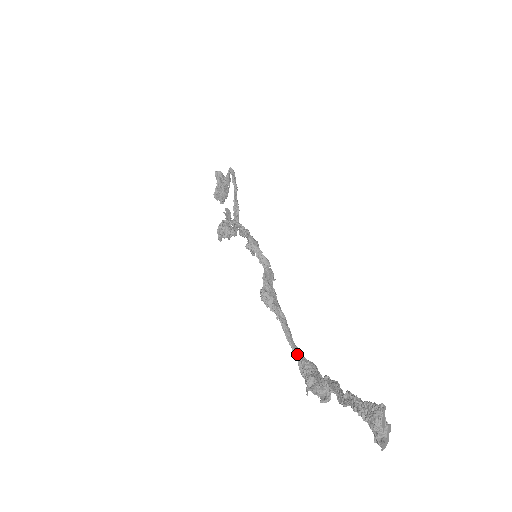
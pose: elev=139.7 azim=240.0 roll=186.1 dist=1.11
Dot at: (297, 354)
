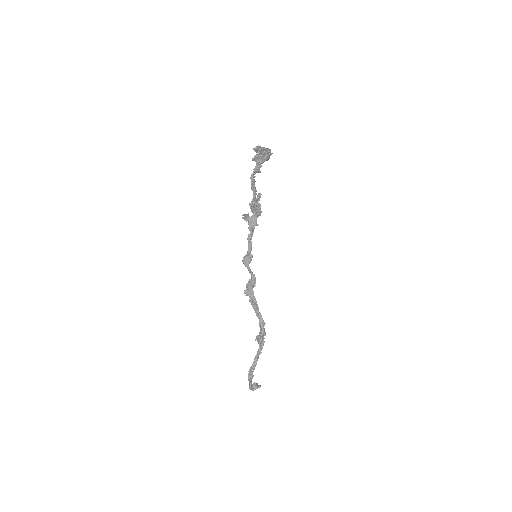
Dot at: (259, 321)
